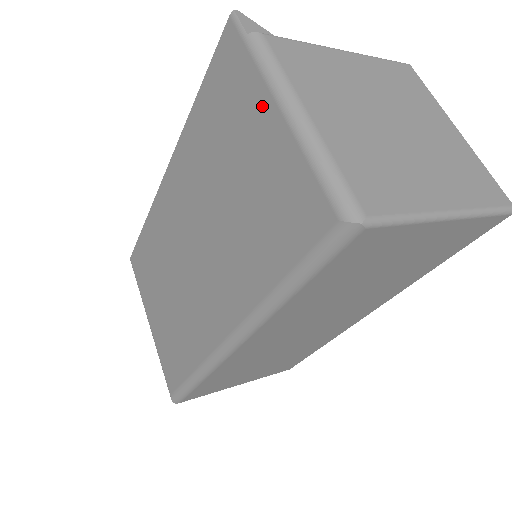
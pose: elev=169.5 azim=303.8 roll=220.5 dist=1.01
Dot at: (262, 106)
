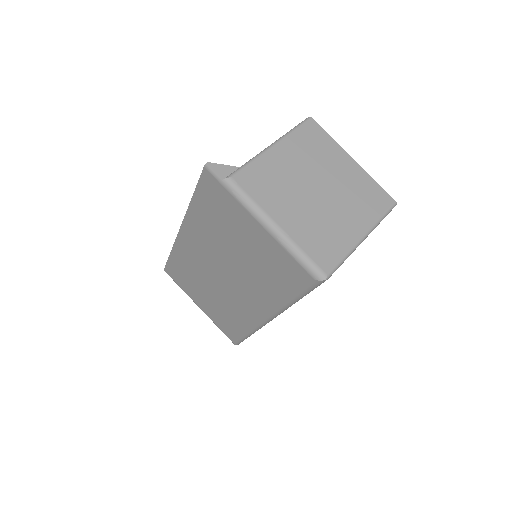
Dot at: (248, 220)
